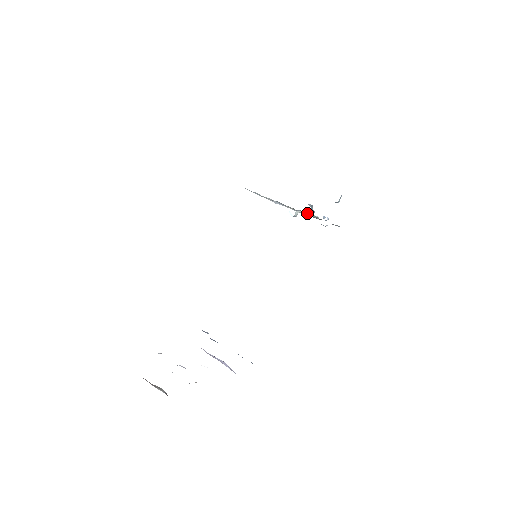
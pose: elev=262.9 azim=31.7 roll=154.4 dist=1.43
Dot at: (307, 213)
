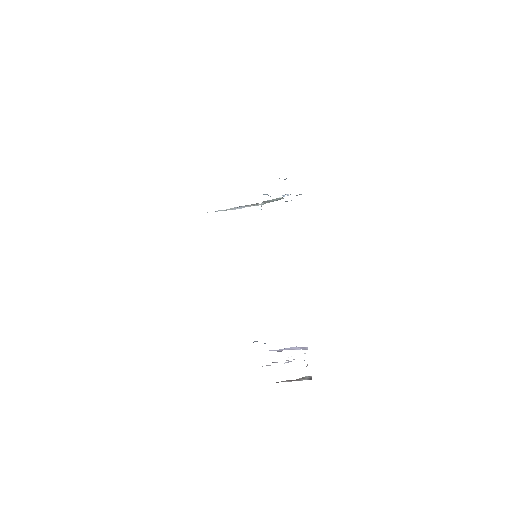
Dot at: (270, 200)
